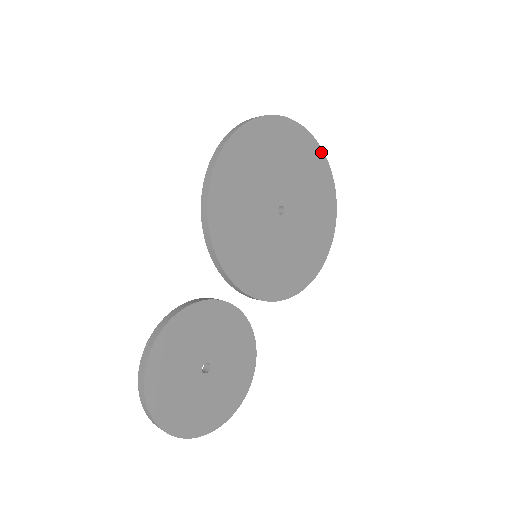
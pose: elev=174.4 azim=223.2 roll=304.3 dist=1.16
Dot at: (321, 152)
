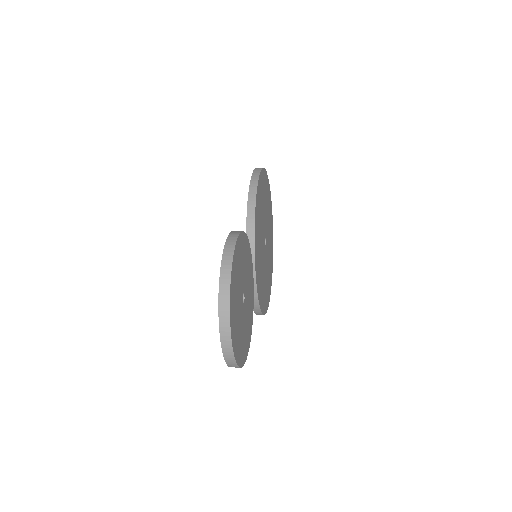
Dot at: occluded
